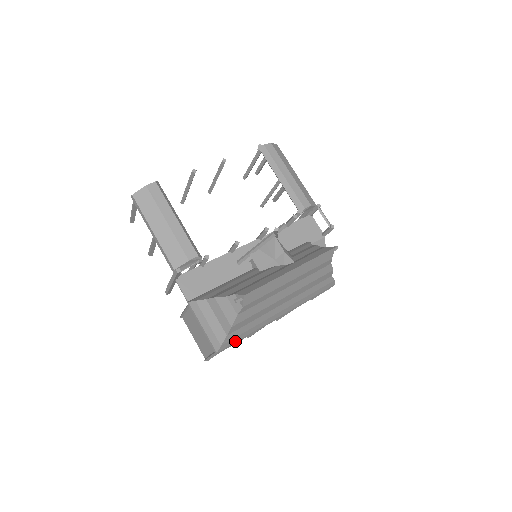
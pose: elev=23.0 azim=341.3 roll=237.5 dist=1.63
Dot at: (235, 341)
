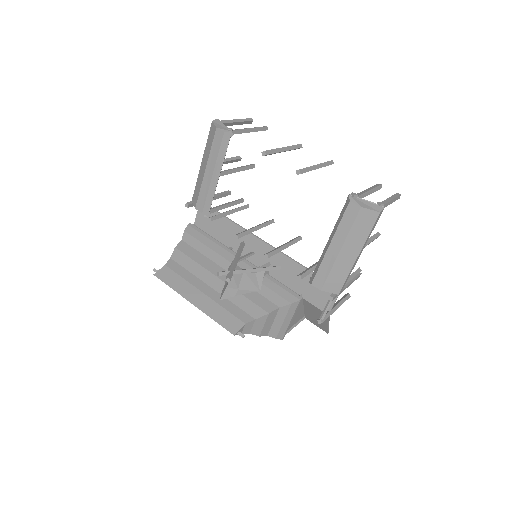
Dot at: occluded
